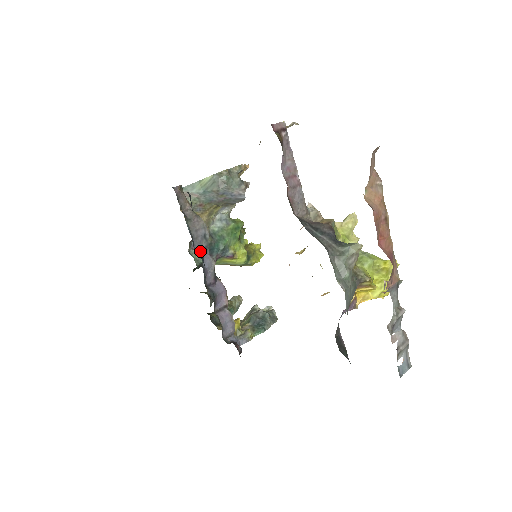
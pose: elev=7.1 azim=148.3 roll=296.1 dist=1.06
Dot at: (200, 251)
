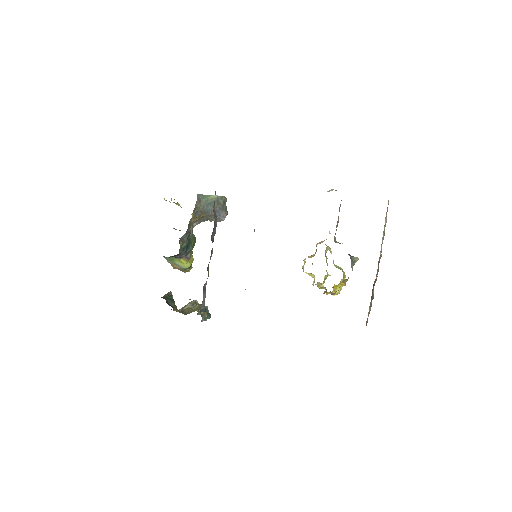
Dot at: (212, 241)
